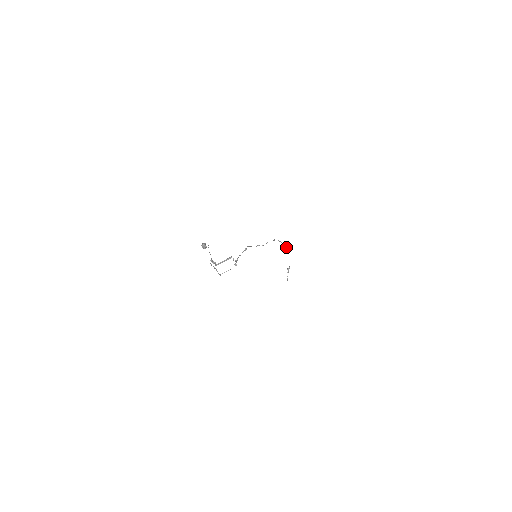
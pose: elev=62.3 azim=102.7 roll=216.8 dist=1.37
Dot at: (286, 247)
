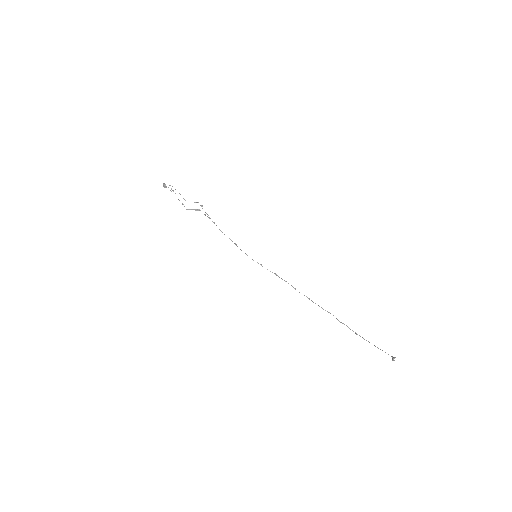
Dot at: occluded
